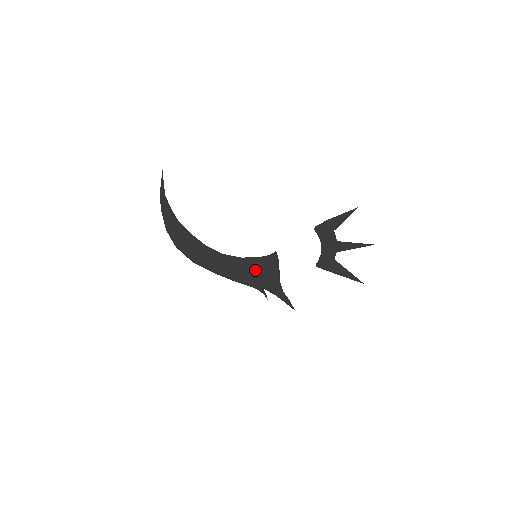
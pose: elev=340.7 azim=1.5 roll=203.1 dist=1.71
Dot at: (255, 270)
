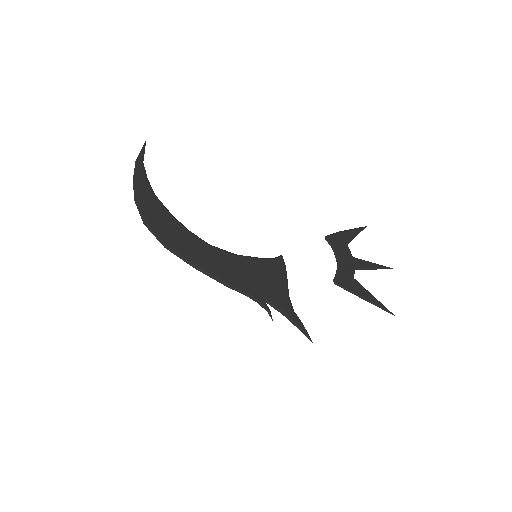
Dot at: (255, 273)
